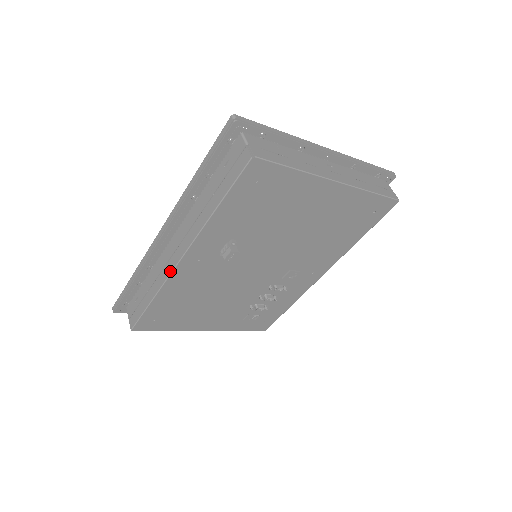
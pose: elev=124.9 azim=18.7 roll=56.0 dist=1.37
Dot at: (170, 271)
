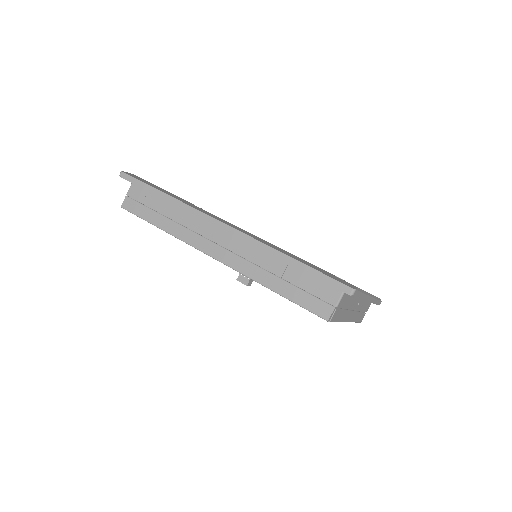
Dot at: (196, 246)
